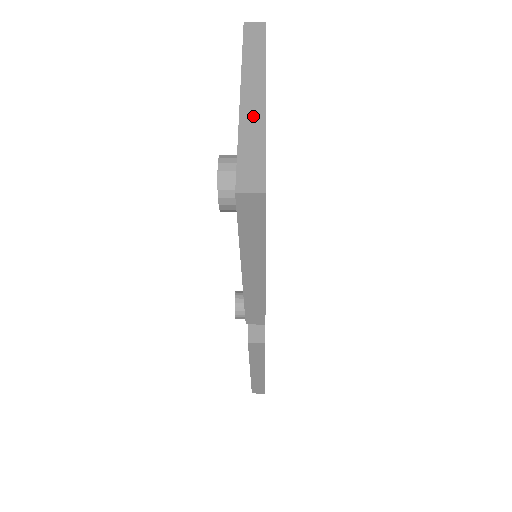
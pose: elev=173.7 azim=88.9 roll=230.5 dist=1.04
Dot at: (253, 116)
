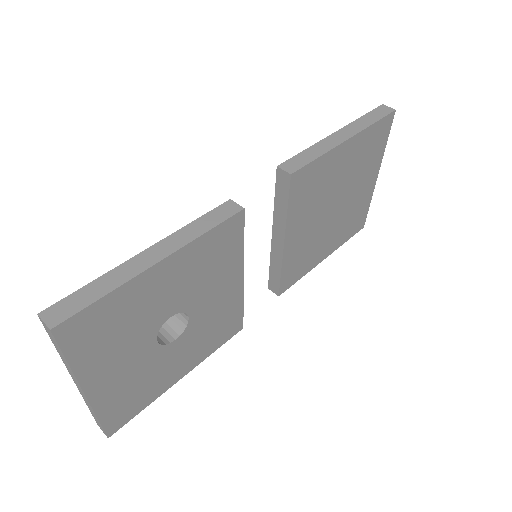
Dot at: (86, 400)
